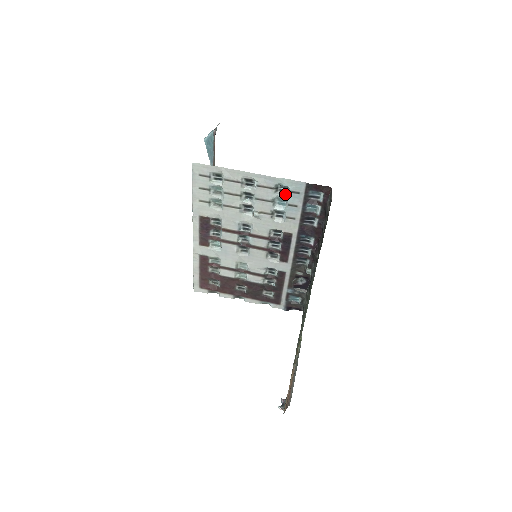
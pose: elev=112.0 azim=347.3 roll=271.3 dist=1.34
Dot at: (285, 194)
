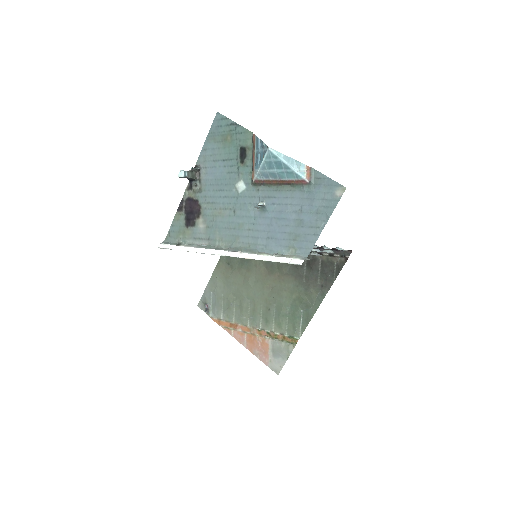
Dot at: (324, 250)
